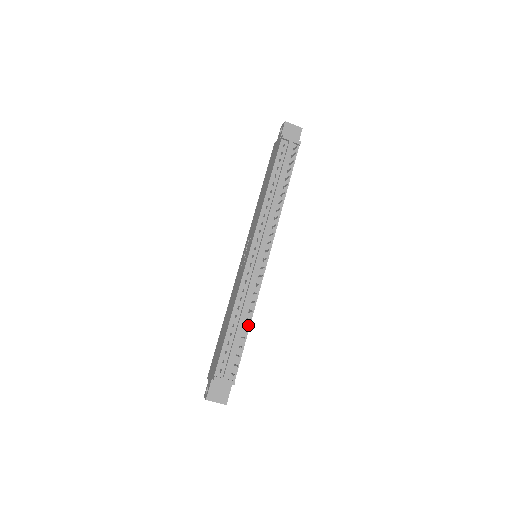
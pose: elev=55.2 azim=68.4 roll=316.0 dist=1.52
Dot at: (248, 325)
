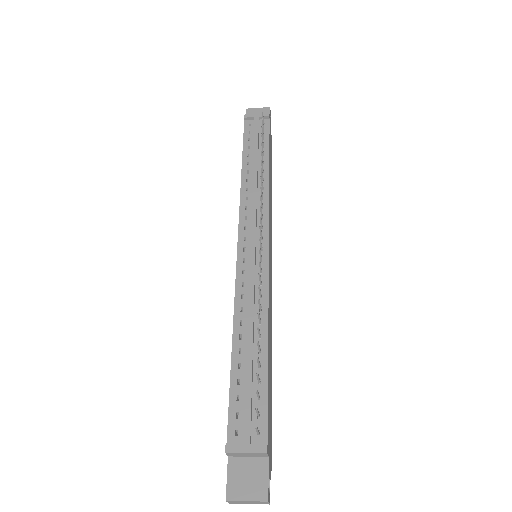
Dot at: (264, 344)
